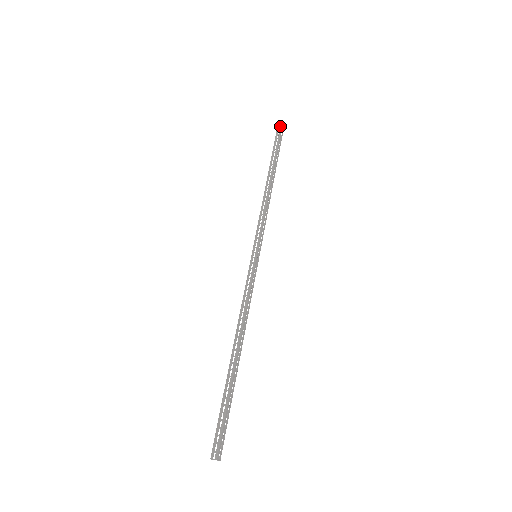
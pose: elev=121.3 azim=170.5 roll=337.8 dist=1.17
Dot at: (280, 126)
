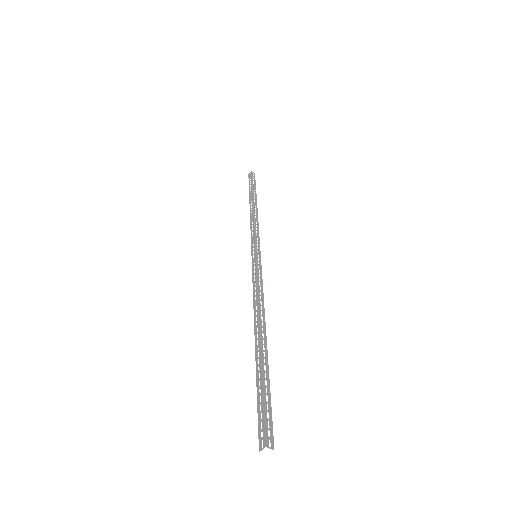
Dot at: (250, 173)
